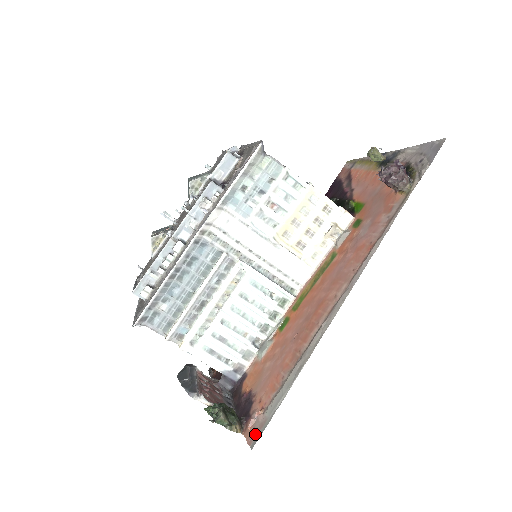
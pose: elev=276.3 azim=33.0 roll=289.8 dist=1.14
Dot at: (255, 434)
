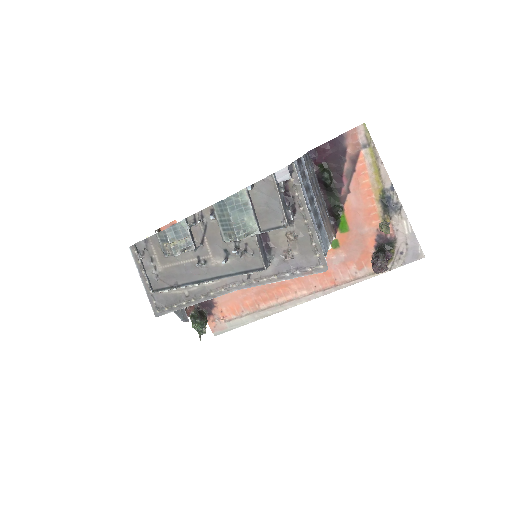
Dot at: (218, 330)
